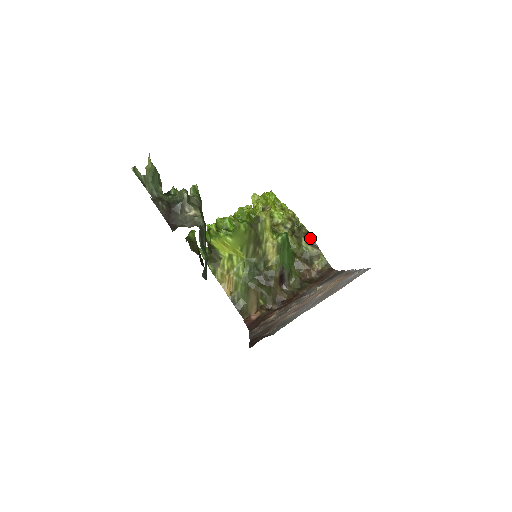
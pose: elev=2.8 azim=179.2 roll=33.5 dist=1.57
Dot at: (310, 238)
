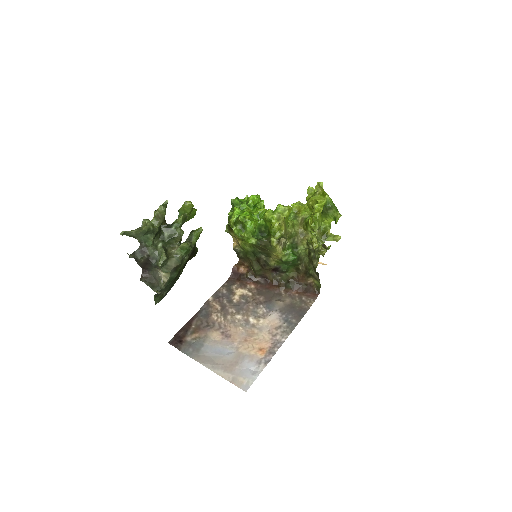
Dot at: (315, 270)
